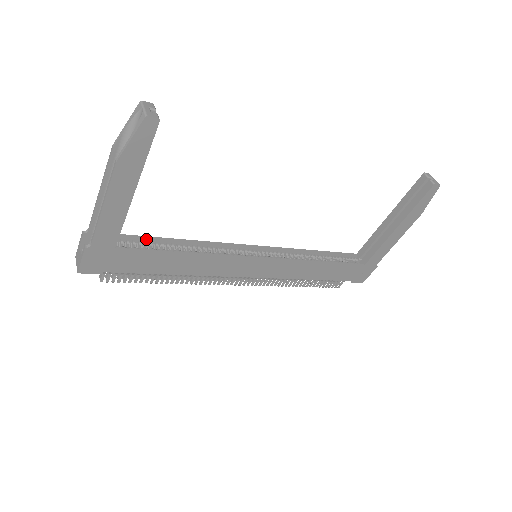
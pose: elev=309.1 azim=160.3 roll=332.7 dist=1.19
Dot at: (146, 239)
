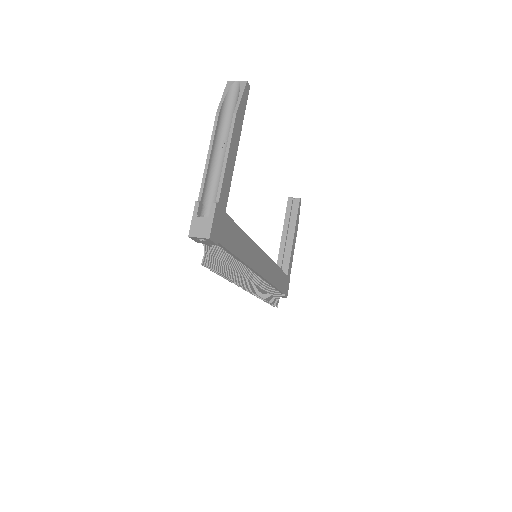
Dot at: occluded
